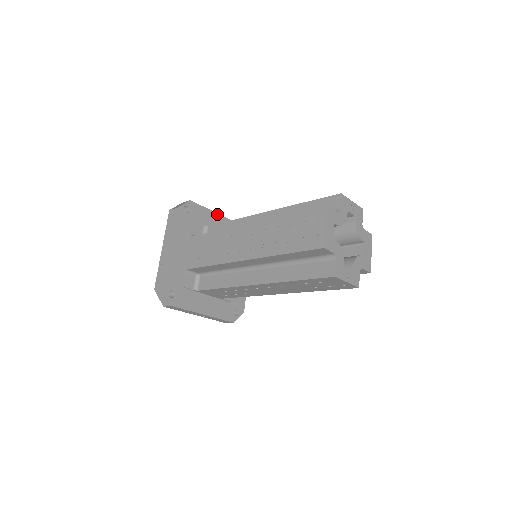
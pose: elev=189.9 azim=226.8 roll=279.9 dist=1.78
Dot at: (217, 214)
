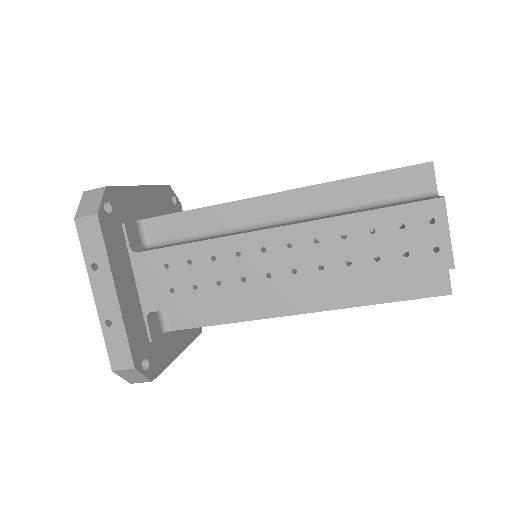
Dot at: (139, 187)
